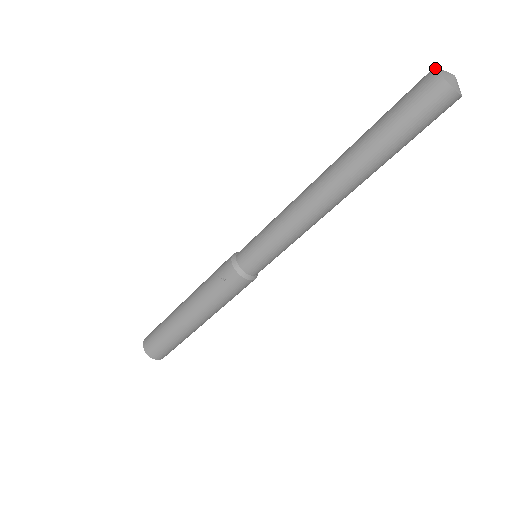
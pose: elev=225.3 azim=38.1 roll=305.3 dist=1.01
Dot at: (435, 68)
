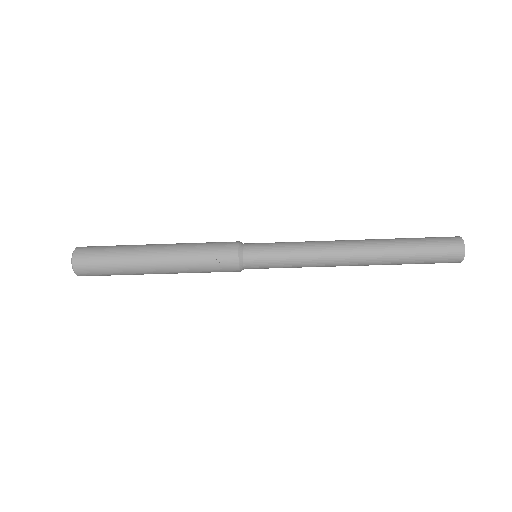
Dot at: (464, 244)
